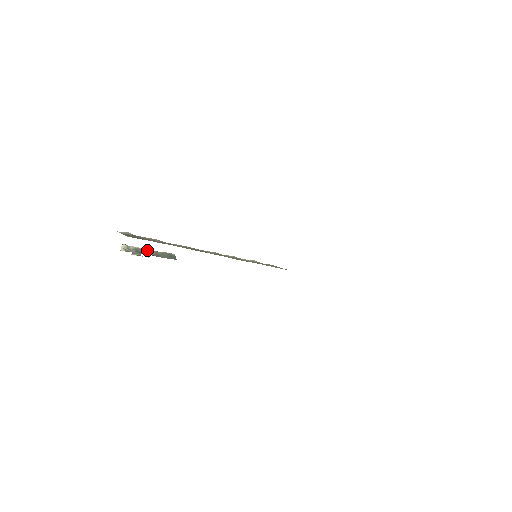
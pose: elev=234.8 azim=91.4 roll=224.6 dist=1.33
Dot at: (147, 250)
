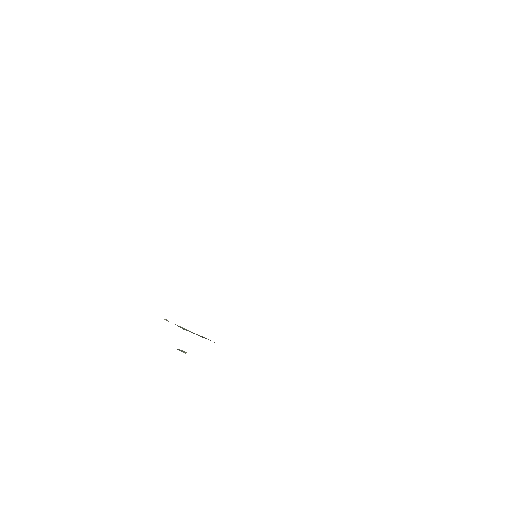
Dot at: (185, 329)
